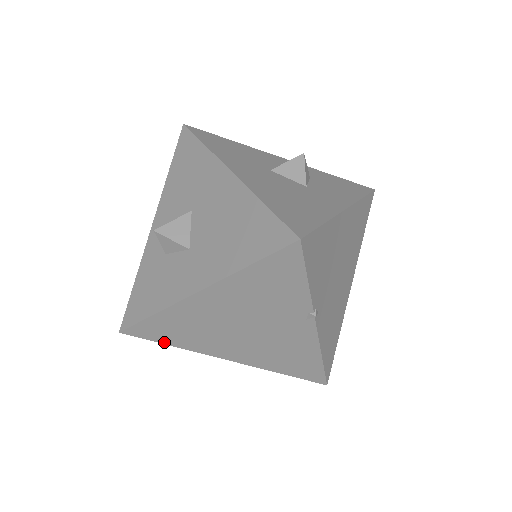
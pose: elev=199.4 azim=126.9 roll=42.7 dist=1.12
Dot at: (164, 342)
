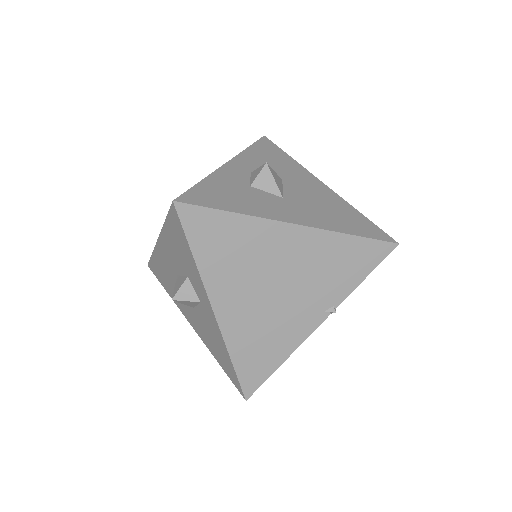
Dot at: (194, 247)
